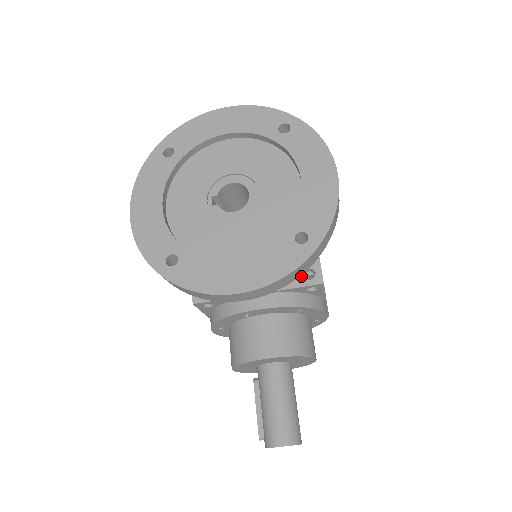
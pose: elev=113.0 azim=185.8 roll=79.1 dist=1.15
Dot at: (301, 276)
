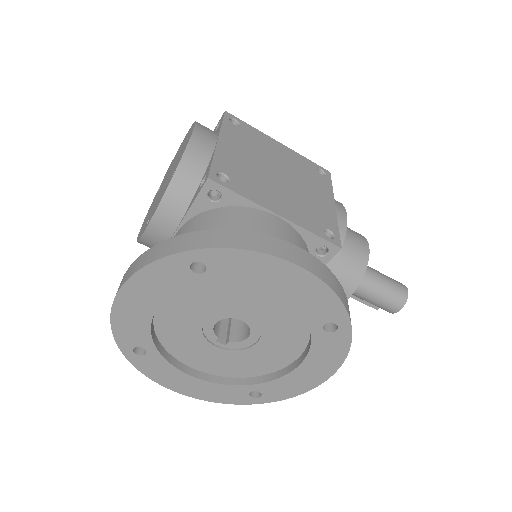
Dot at: (317, 258)
